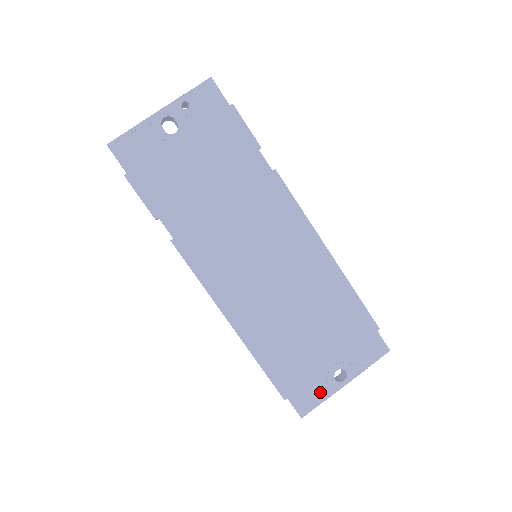
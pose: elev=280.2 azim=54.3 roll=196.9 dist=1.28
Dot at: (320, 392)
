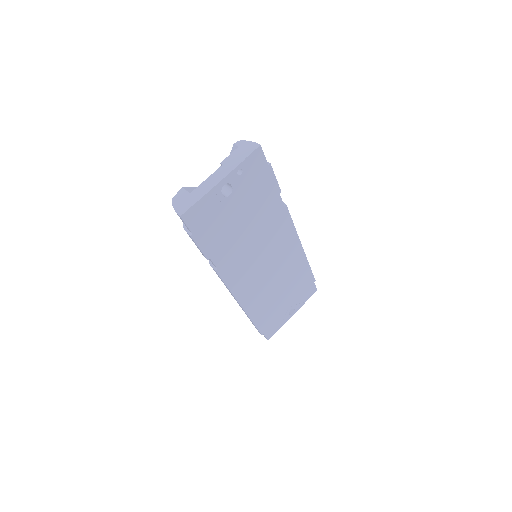
Dot at: (280, 324)
